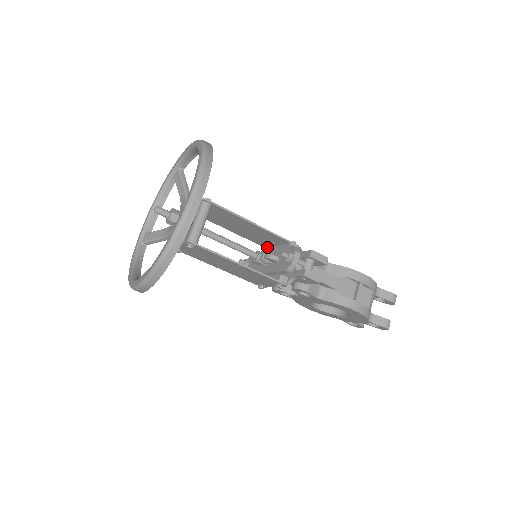
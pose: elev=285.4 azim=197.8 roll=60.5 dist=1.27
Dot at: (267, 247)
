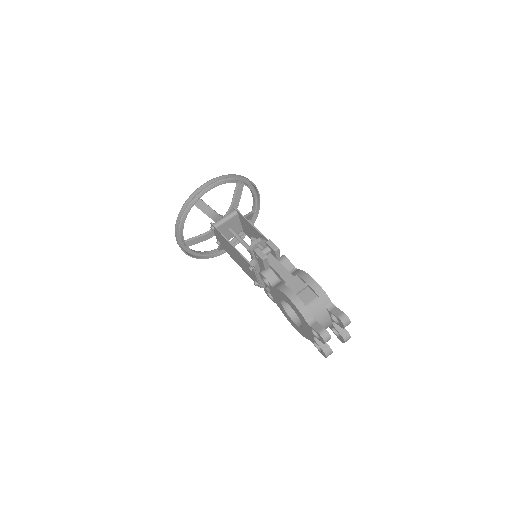
Dot at: occluded
